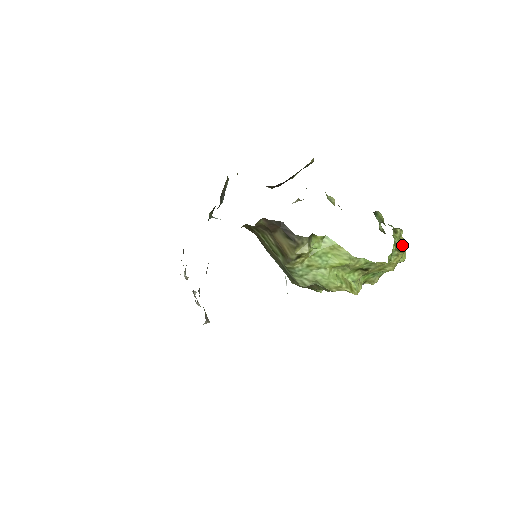
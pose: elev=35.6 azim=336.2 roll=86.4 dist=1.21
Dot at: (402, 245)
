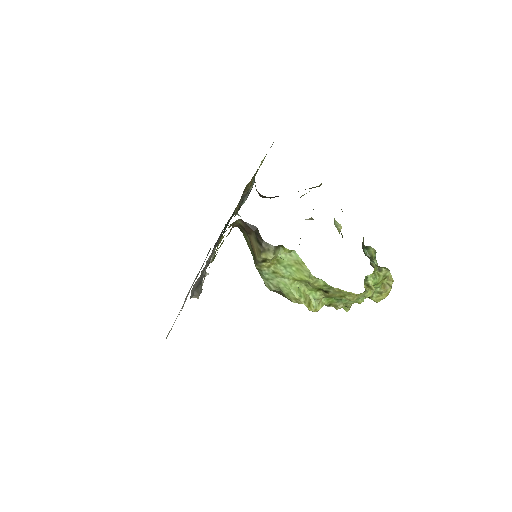
Dot at: (388, 285)
